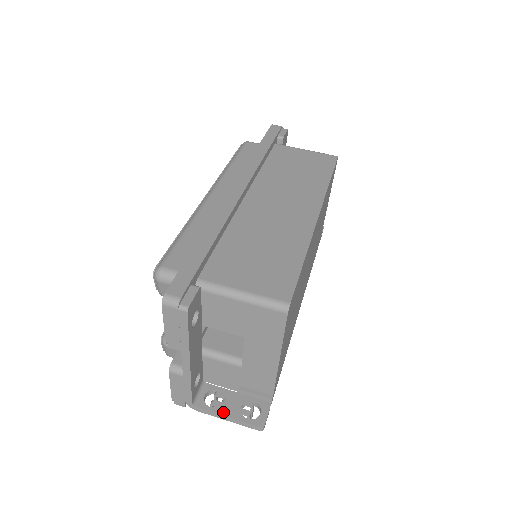
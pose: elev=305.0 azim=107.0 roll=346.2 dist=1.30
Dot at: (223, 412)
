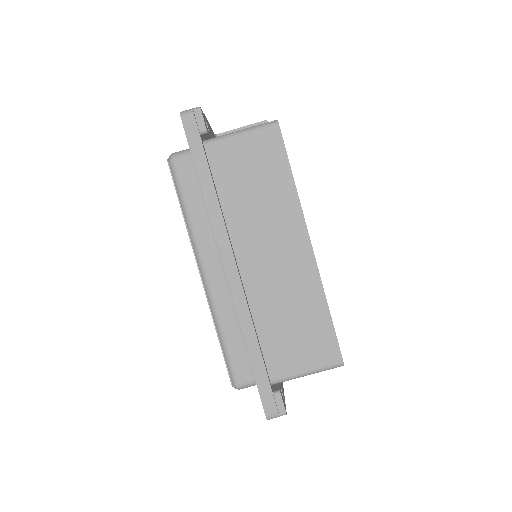
Dot at: occluded
